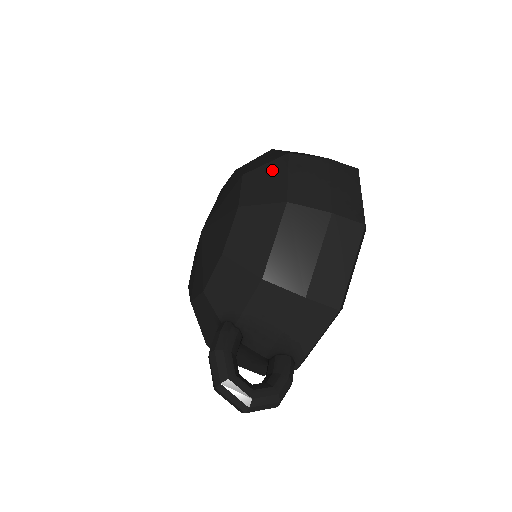
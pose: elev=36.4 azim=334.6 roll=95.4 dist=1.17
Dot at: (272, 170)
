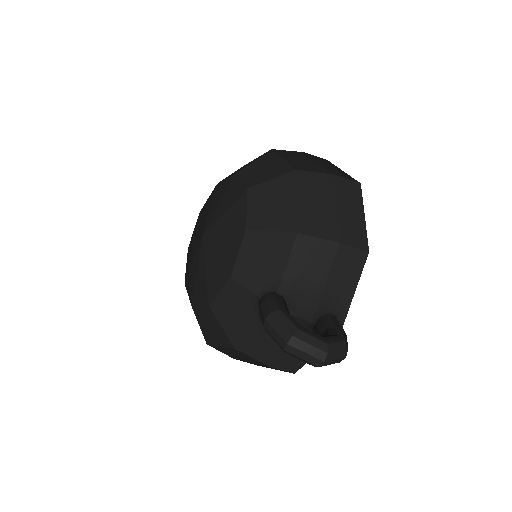
Dot at: (264, 161)
